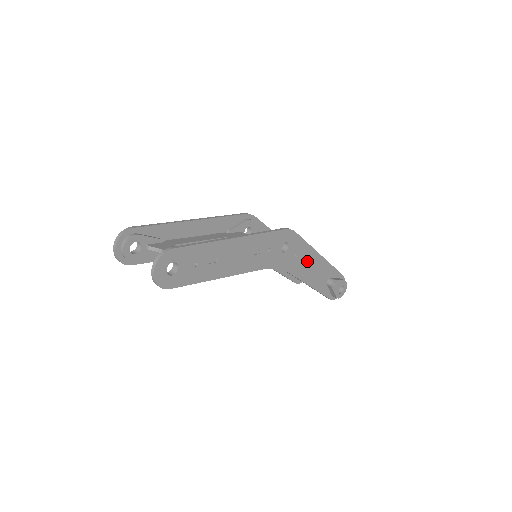
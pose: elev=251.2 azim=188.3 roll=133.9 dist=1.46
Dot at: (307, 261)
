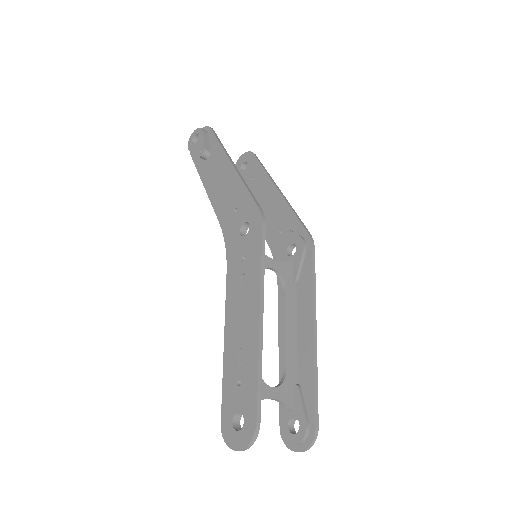
Dot at: (278, 215)
